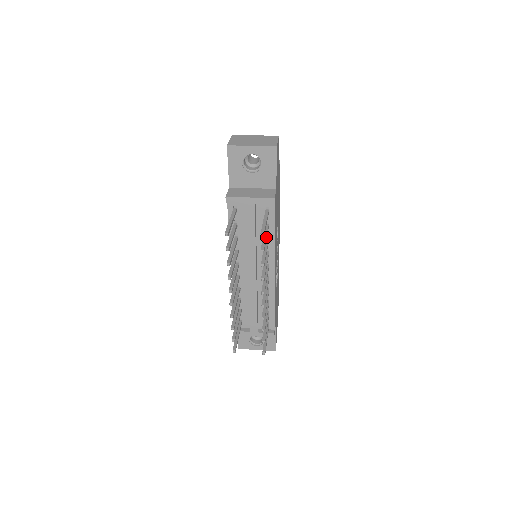
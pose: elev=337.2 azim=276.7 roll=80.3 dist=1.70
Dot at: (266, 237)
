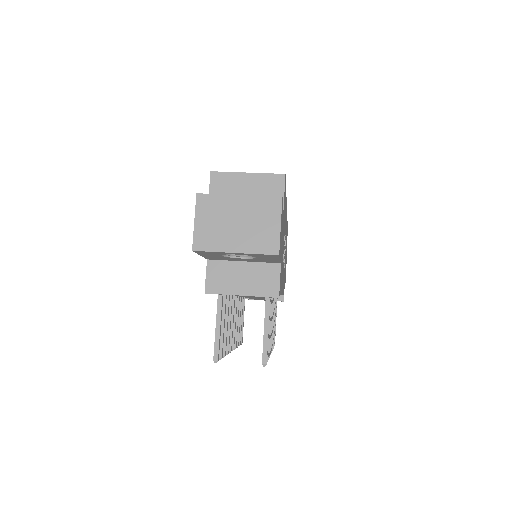
Dot at: (269, 327)
